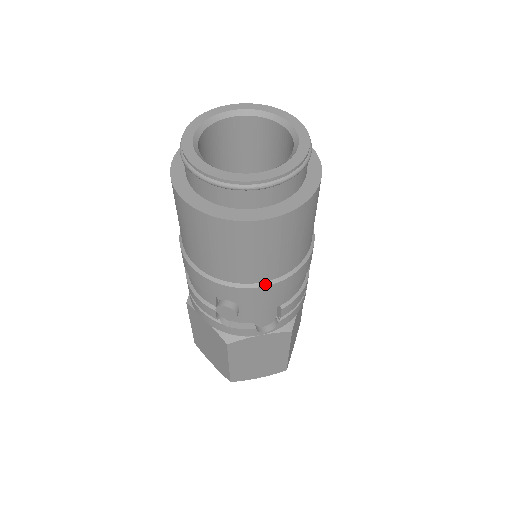
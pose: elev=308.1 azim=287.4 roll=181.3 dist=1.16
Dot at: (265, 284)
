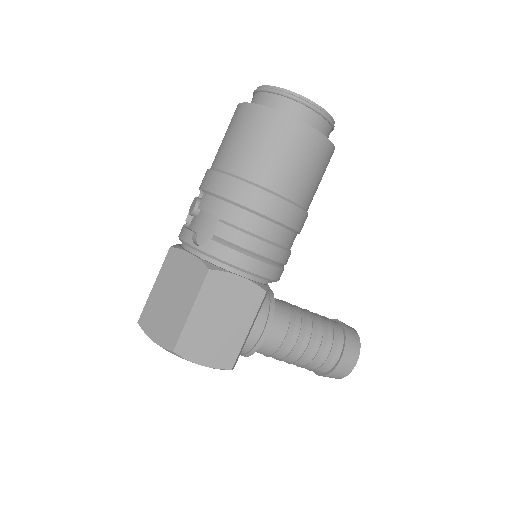
Dot at: (225, 173)
